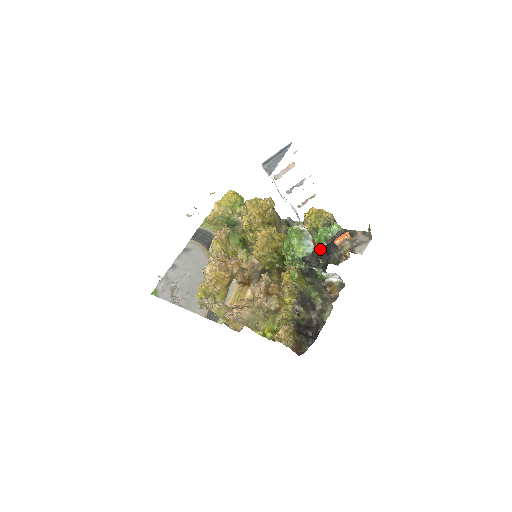
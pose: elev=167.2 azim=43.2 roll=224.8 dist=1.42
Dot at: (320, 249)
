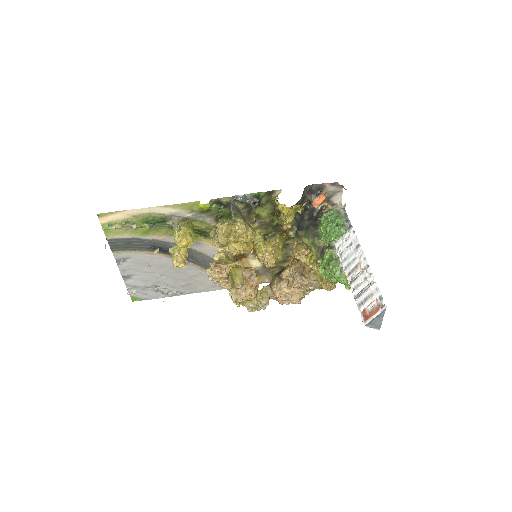
Dot at: occluded
